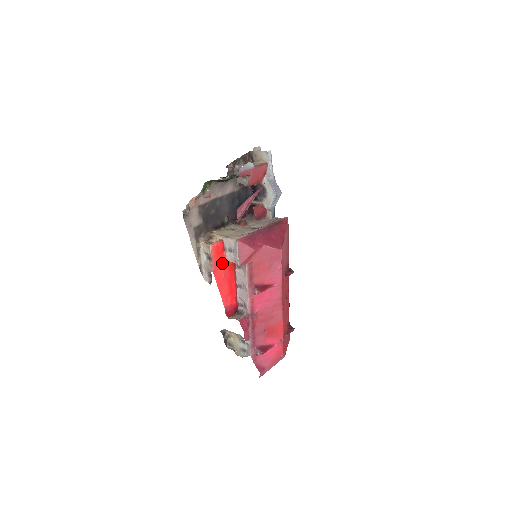
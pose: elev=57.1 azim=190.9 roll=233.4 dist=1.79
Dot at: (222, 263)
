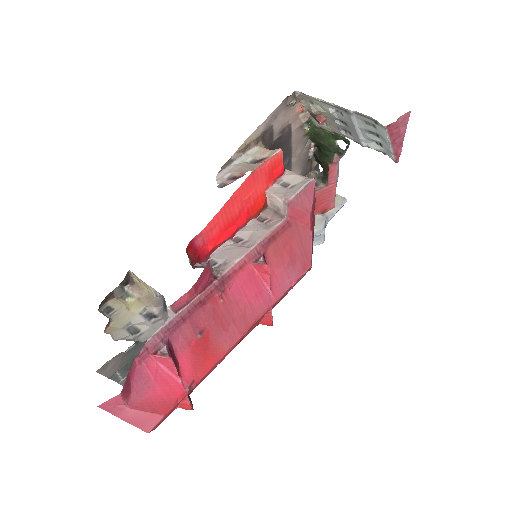
Dot at: (261, 185)
